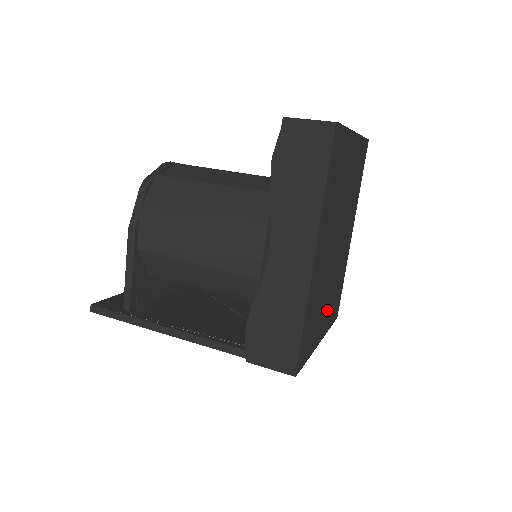
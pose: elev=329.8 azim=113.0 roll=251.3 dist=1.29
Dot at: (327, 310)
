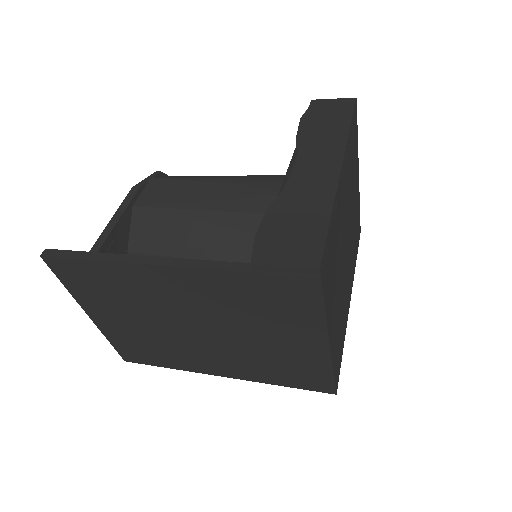
Dot at: (336, 318)
